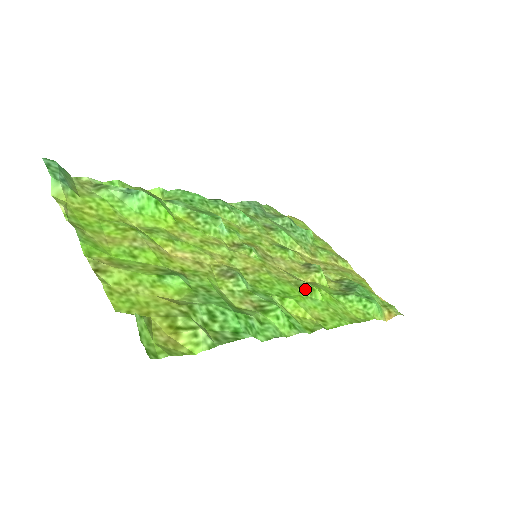
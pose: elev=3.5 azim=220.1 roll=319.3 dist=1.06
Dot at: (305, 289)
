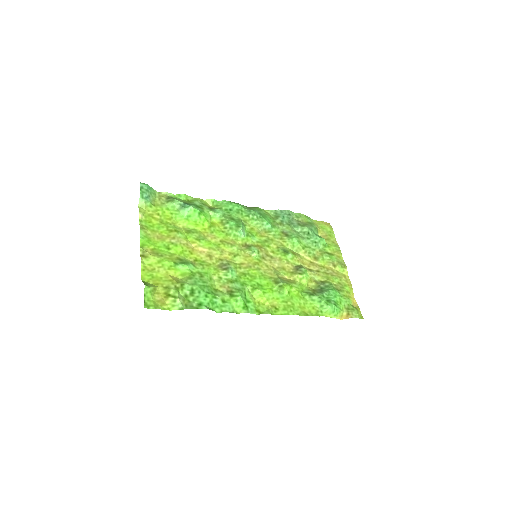
Dot at: (277, 285)
